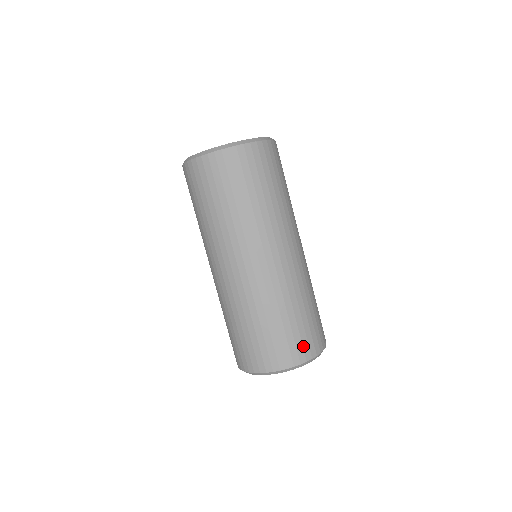
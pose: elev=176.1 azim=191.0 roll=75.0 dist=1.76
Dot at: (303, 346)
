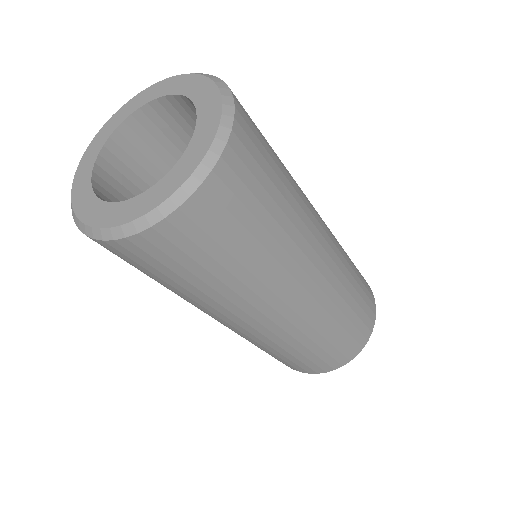
Dot at: (368, 316)
